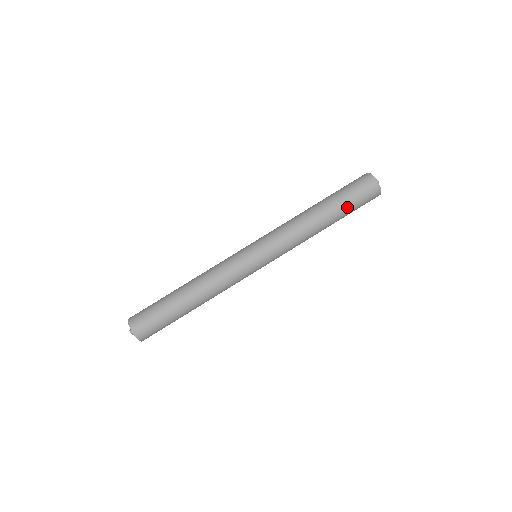
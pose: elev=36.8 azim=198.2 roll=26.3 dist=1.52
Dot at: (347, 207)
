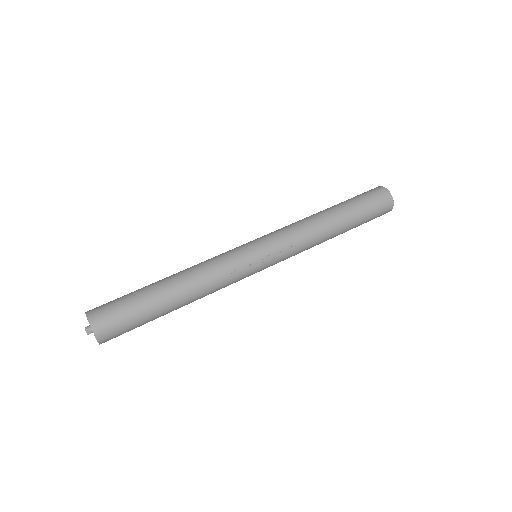
Dot at: (359, 212)
